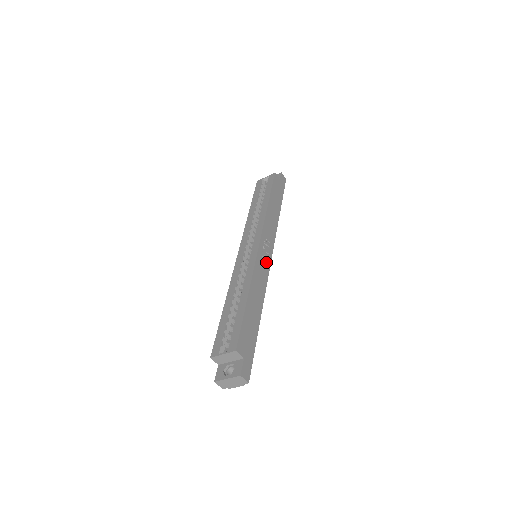
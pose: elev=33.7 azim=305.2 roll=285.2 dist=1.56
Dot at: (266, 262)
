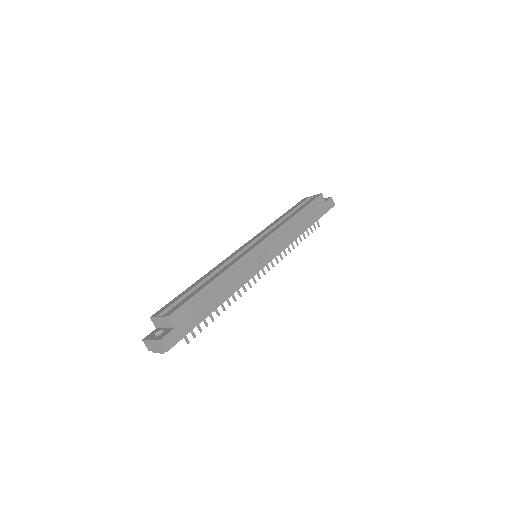
Dot at: (259, 263)
